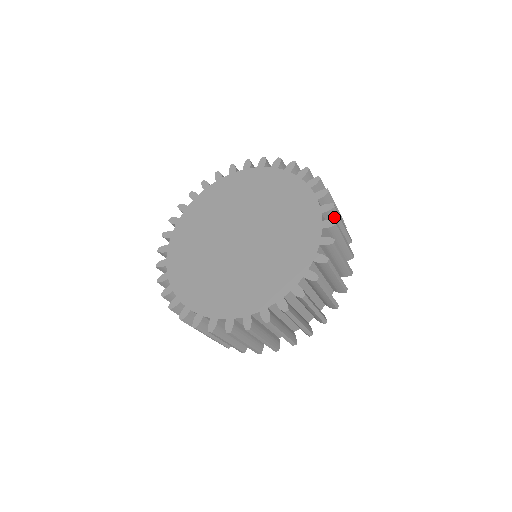
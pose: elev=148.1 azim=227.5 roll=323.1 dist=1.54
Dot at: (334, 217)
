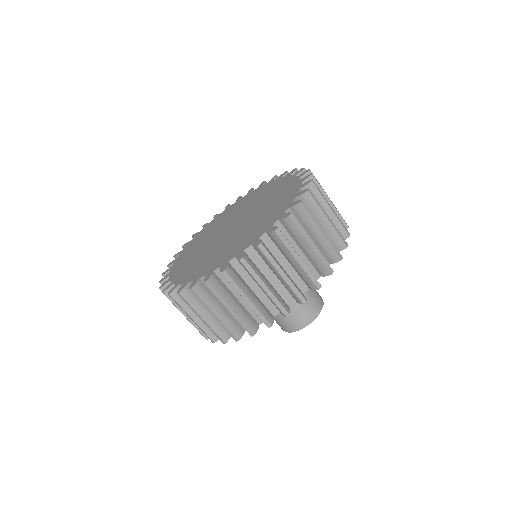
Dot at: (280, 243)
